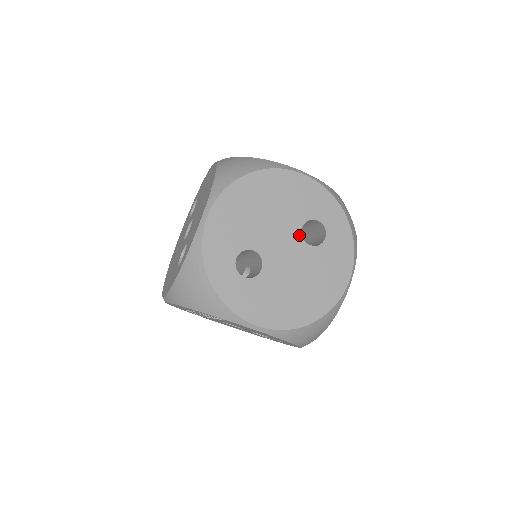
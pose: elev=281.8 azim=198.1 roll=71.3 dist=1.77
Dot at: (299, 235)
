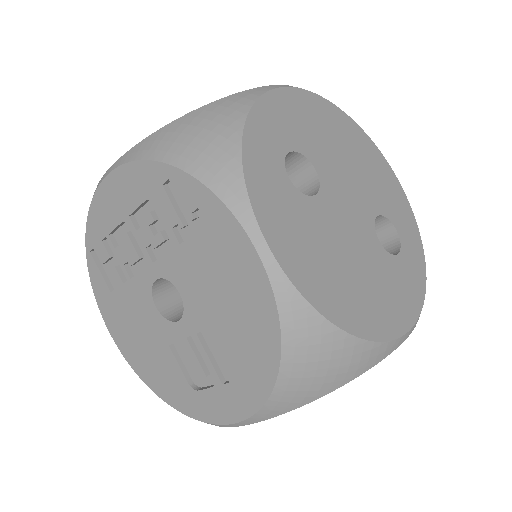
Dot at: (372, 218)
